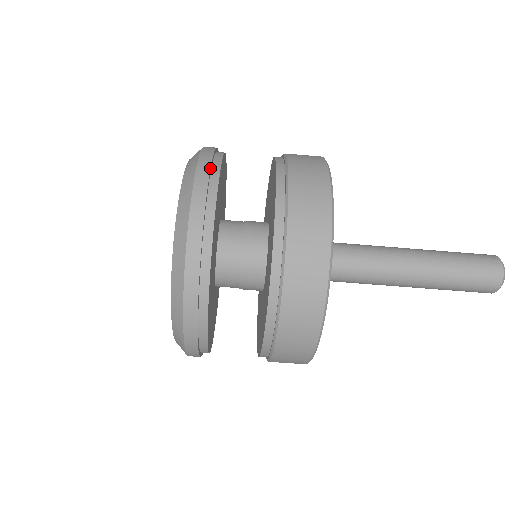
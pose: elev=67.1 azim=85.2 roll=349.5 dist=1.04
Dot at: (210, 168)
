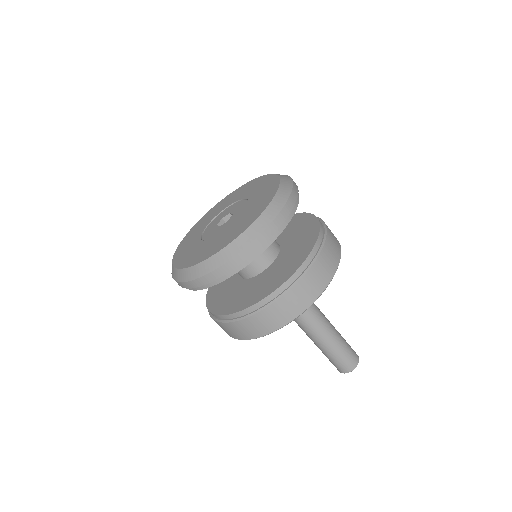
Dot at: (286, 218)
